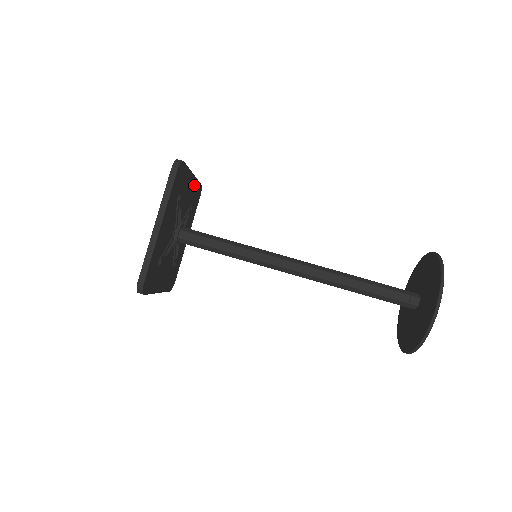
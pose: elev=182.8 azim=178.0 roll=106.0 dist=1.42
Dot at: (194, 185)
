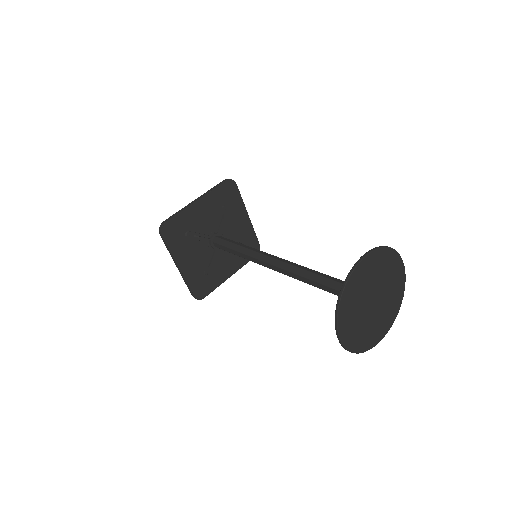
Dot at: (211, 197)
